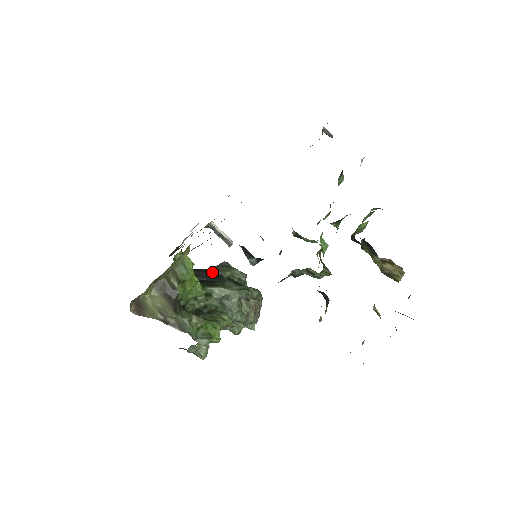
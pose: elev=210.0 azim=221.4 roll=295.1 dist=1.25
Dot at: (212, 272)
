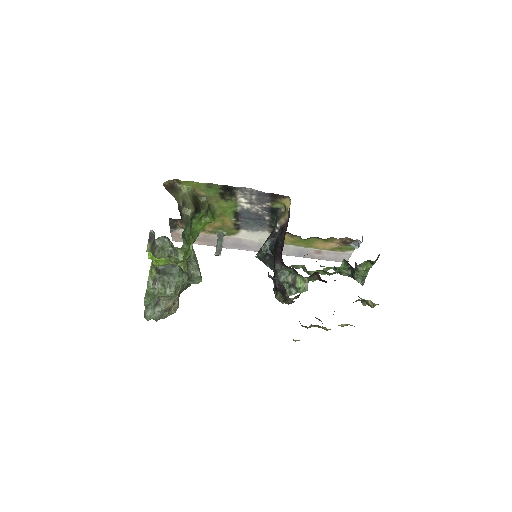
Dot at: occluded
